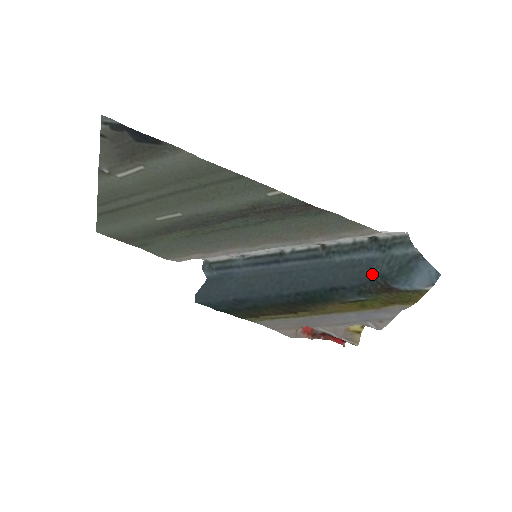
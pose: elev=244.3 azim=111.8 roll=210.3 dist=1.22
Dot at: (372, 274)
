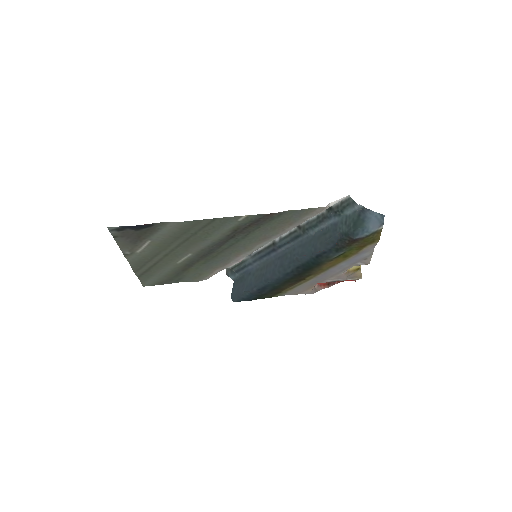
Dot at: (338, 235)
